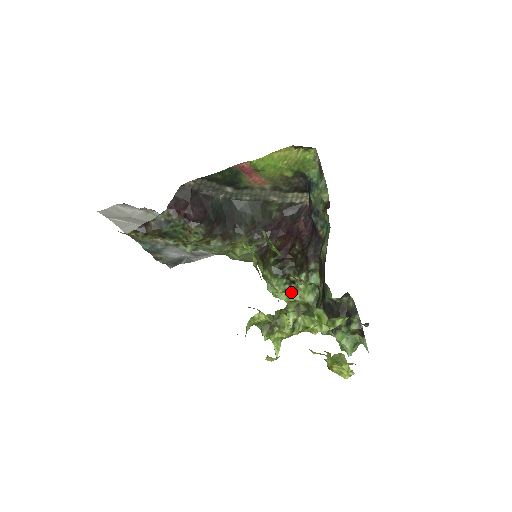
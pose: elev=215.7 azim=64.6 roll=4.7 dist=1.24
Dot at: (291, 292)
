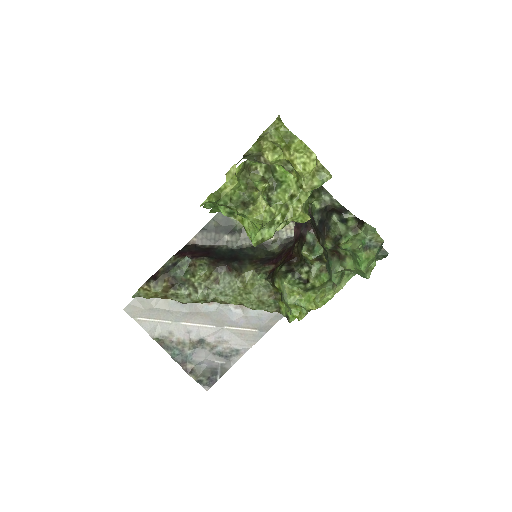
Dot at: (308, 291)
